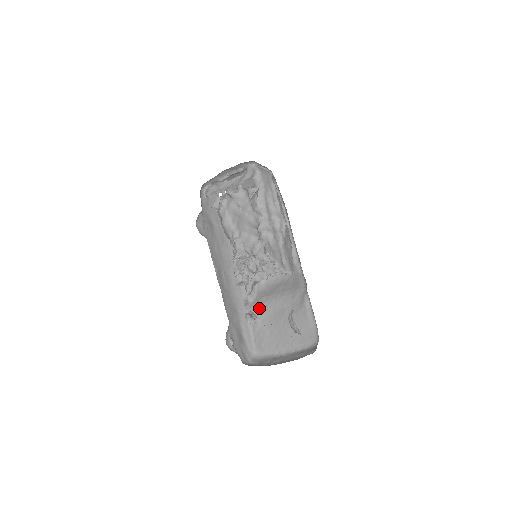
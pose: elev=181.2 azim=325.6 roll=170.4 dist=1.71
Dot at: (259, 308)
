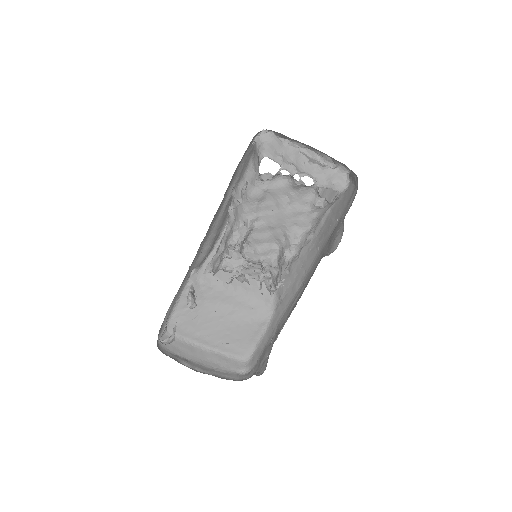
Dot at: (202, 286)
